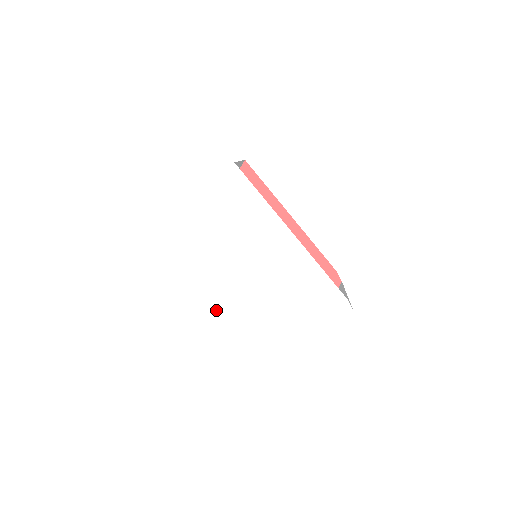
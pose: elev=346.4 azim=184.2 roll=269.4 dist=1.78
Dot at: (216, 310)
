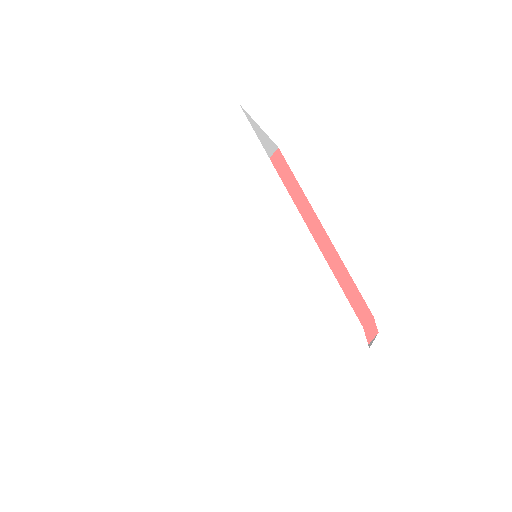
Dot at: (173, 303)
